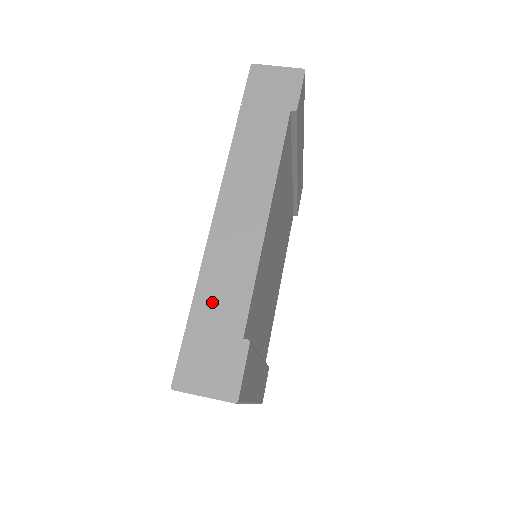
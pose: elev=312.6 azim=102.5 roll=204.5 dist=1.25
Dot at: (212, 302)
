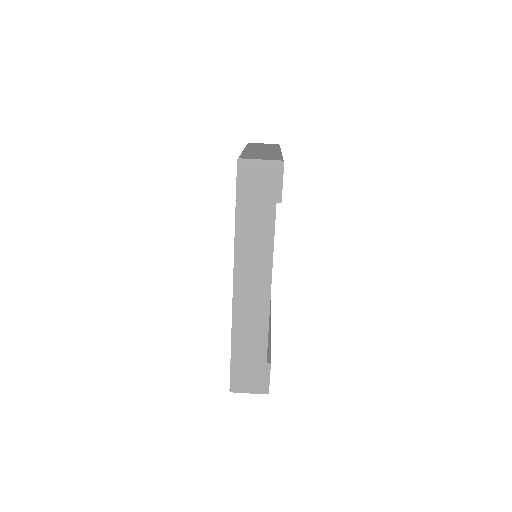
Dot at: (244, 346)
